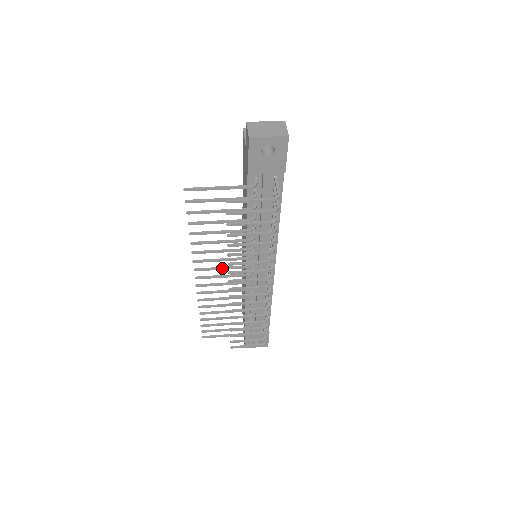
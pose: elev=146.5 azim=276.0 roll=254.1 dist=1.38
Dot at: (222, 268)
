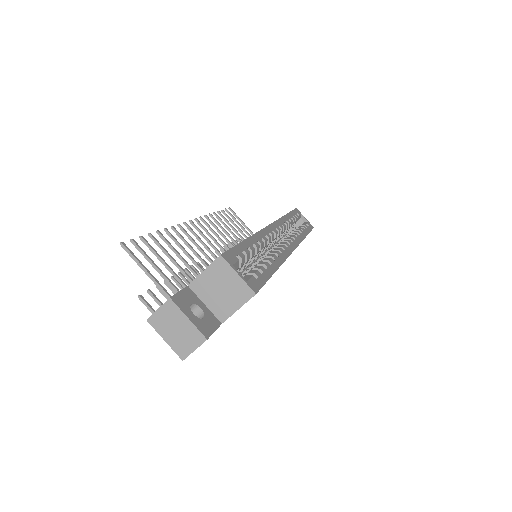
Dot at: (204, 246)
